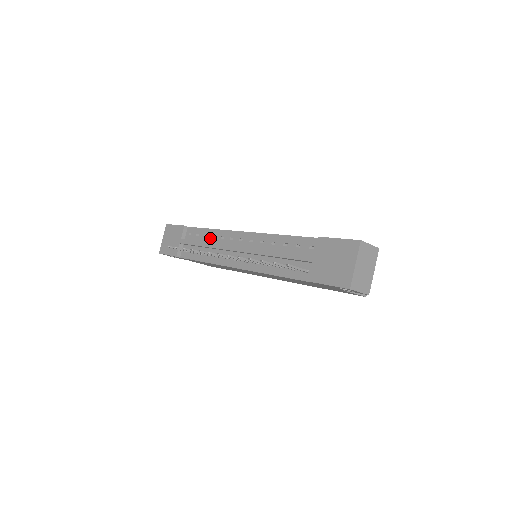
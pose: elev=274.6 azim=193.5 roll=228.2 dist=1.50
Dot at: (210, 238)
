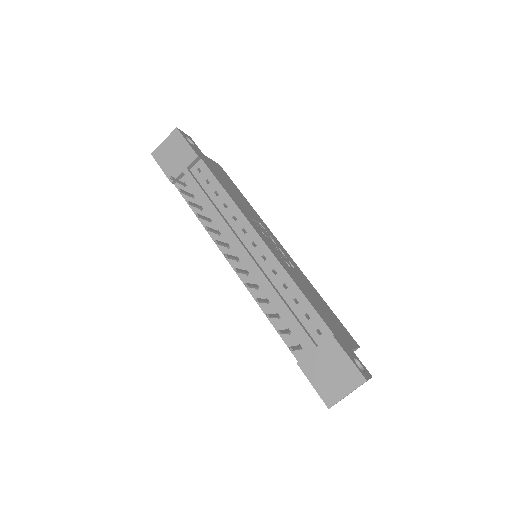
Dot at: (221, 203)
